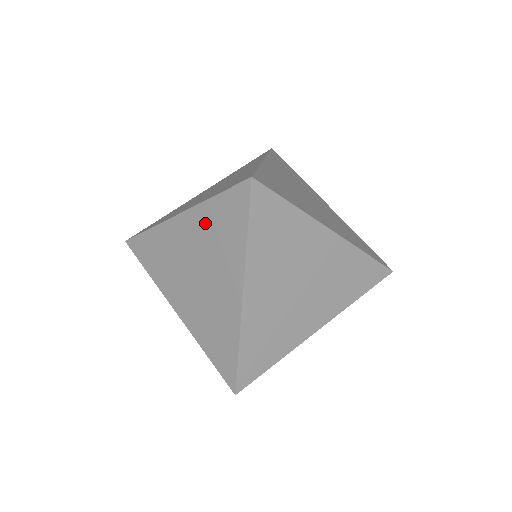
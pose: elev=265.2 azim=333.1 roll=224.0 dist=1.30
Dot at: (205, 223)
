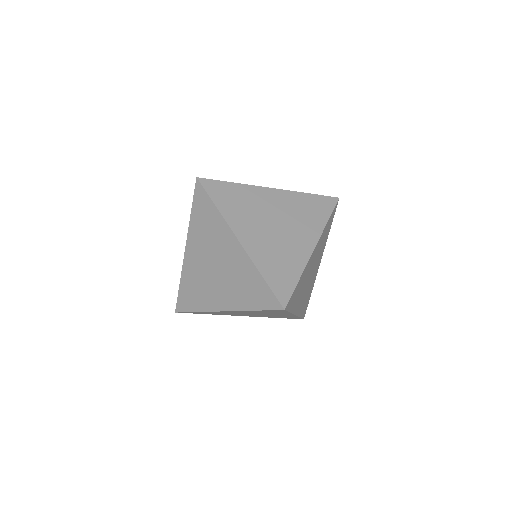
Dot at: (197, 232)
